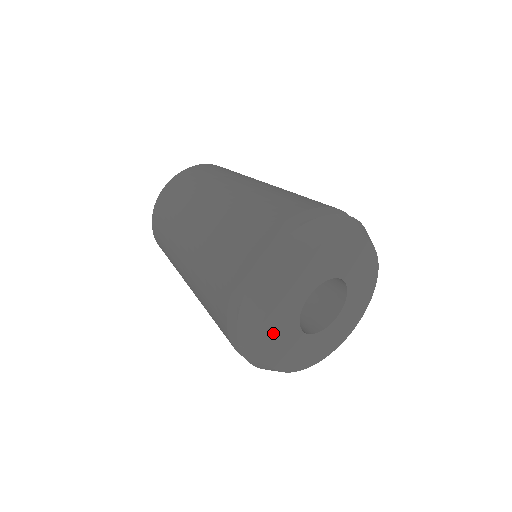
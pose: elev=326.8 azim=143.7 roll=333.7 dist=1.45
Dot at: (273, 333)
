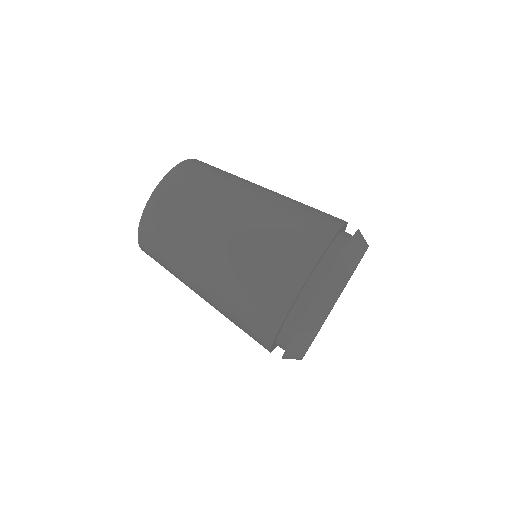
Dot at: occluded
